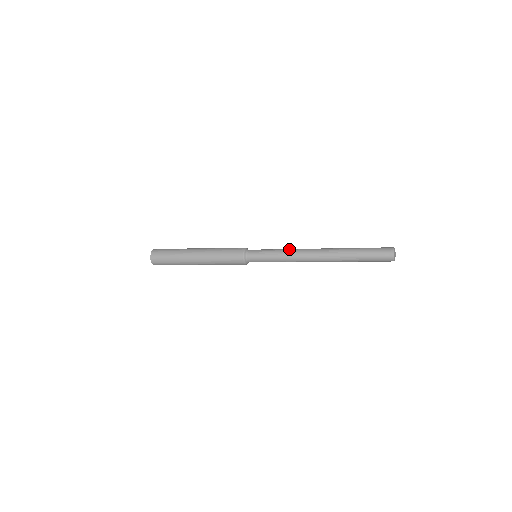
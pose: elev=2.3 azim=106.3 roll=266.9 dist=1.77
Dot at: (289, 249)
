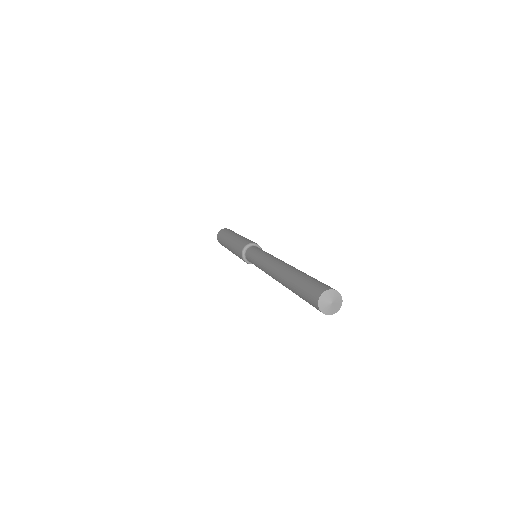
Dot at: (272, 255)
